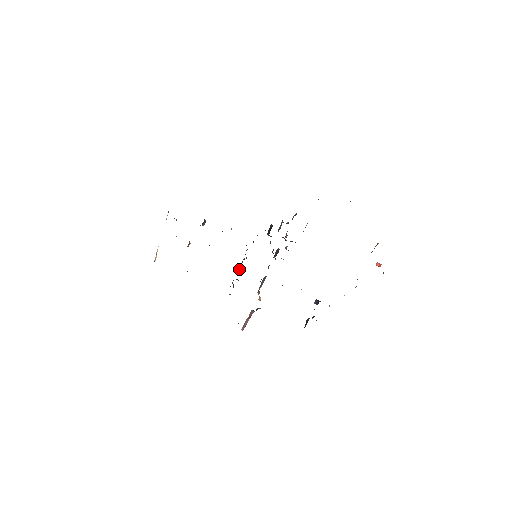
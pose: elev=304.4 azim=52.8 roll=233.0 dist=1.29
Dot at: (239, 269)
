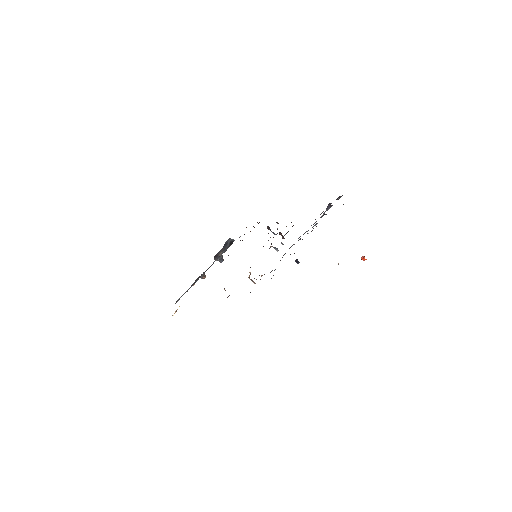
Dot at: occluded
